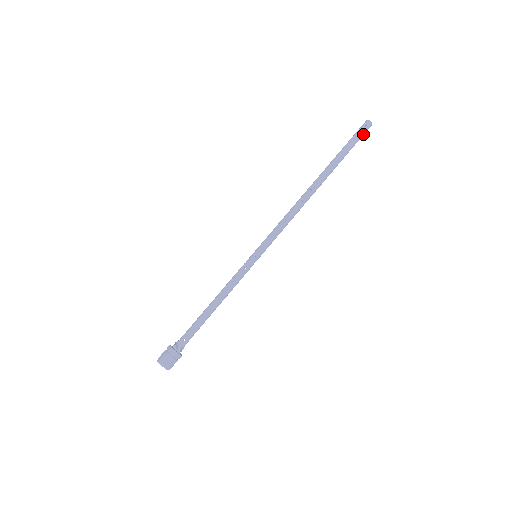
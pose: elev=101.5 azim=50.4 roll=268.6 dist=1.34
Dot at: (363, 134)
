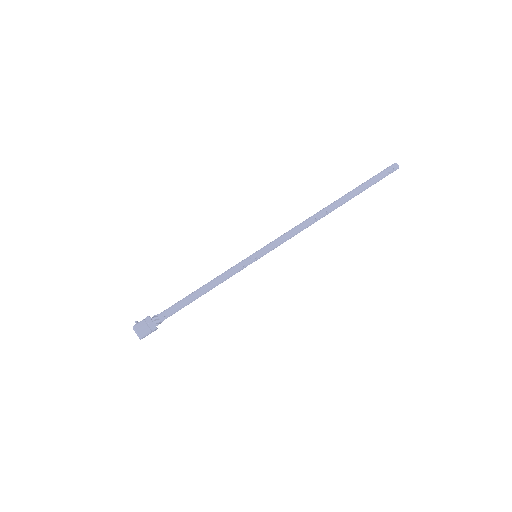
Dot at: occluded
